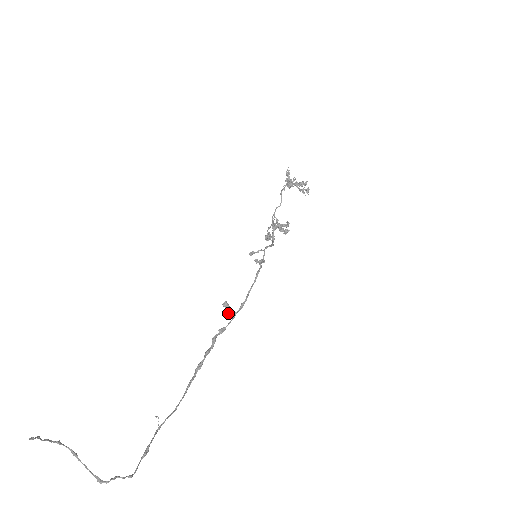
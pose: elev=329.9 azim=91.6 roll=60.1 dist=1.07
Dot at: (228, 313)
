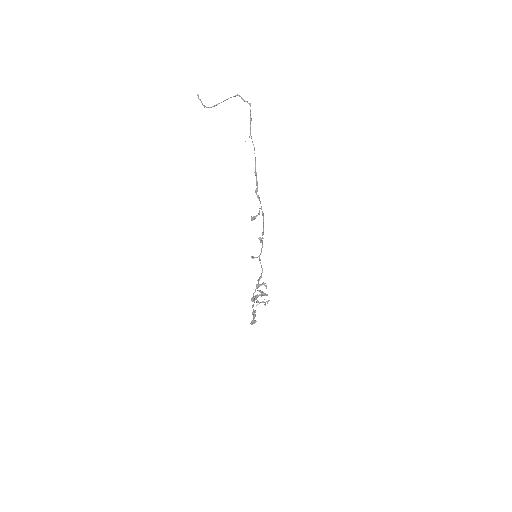
Dot at: (256, 215)
